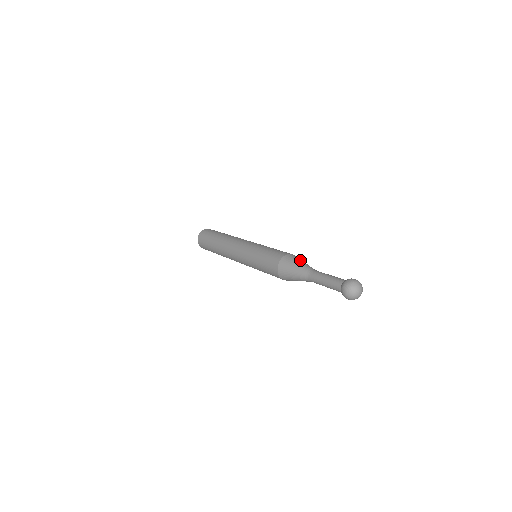
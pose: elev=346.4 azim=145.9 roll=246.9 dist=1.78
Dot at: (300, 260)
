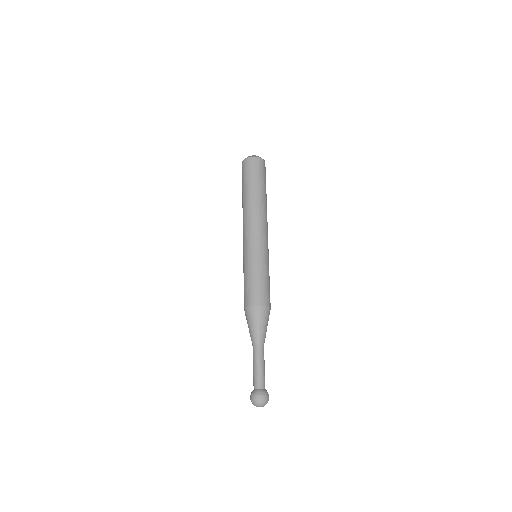
Dot at: (256, 322)
